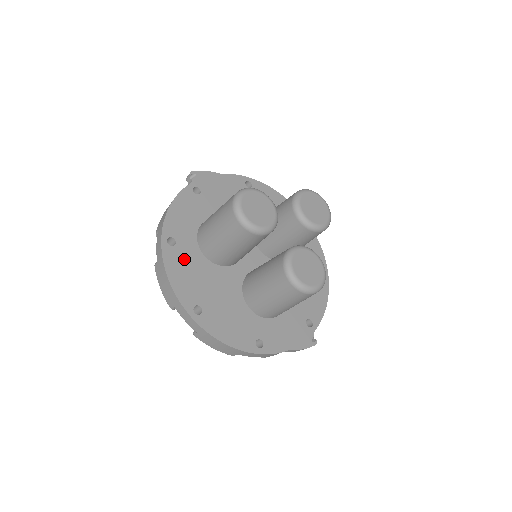
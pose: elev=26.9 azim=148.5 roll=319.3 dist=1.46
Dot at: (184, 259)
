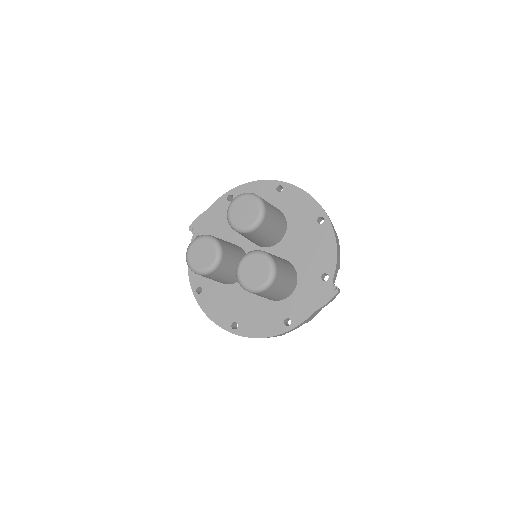
Dot at: (212, 296)
